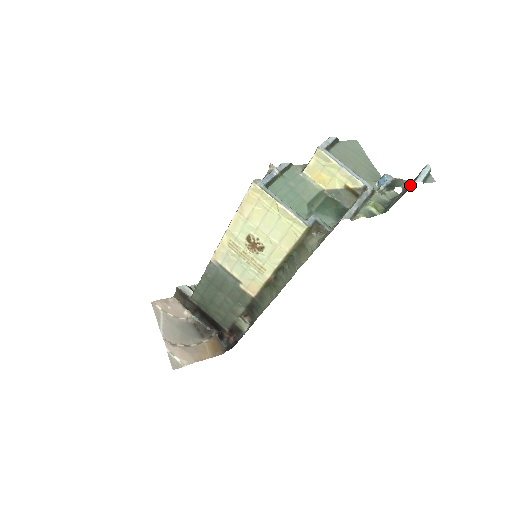
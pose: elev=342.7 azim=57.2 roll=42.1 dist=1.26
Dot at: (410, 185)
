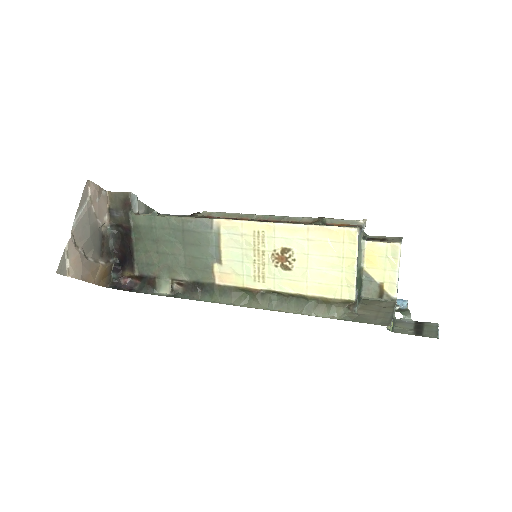
Dot at: (423, 330)
